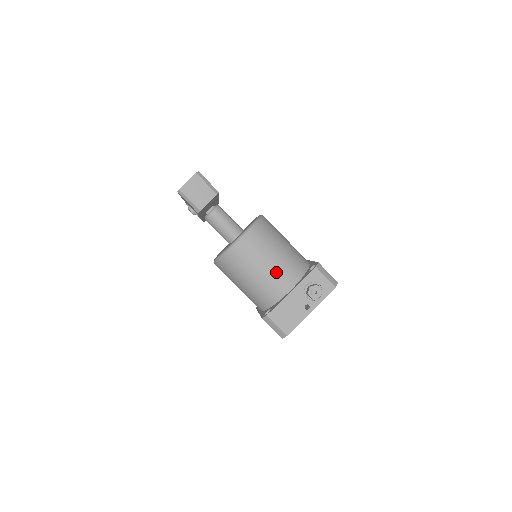
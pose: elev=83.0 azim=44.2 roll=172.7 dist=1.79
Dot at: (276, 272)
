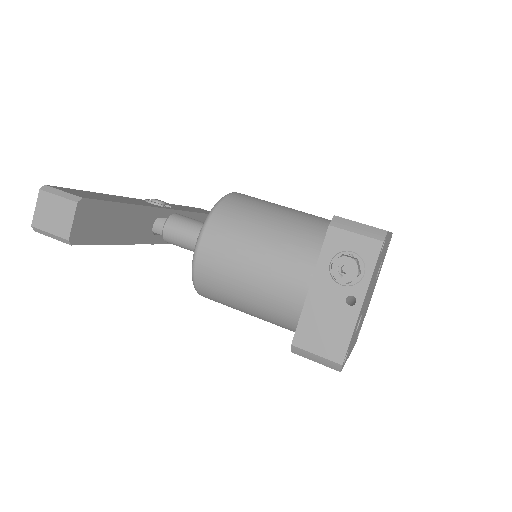
Dot at: (273, 268)
